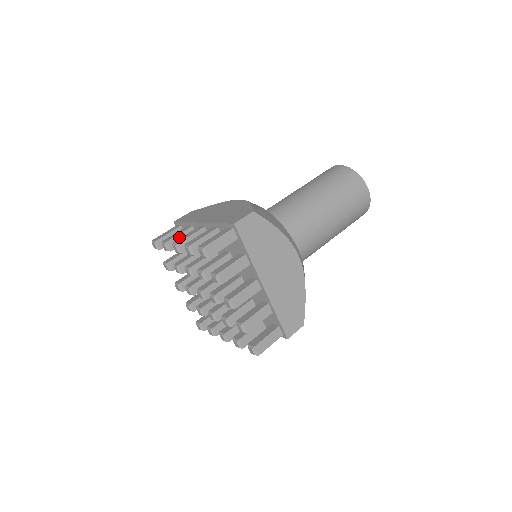
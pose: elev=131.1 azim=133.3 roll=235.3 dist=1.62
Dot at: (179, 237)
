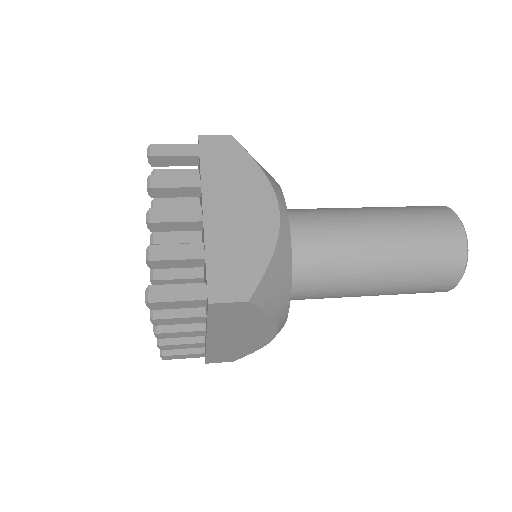
Dot at: occluded
